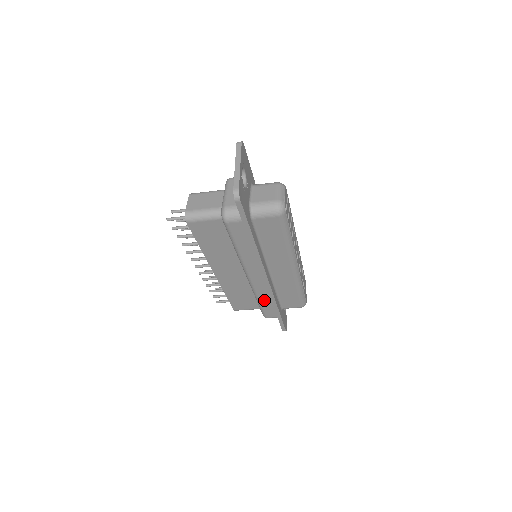
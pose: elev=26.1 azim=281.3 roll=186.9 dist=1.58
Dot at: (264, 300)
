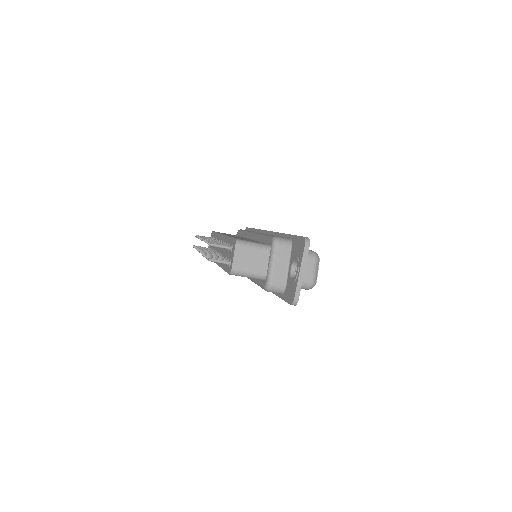
Dot at: occluded
